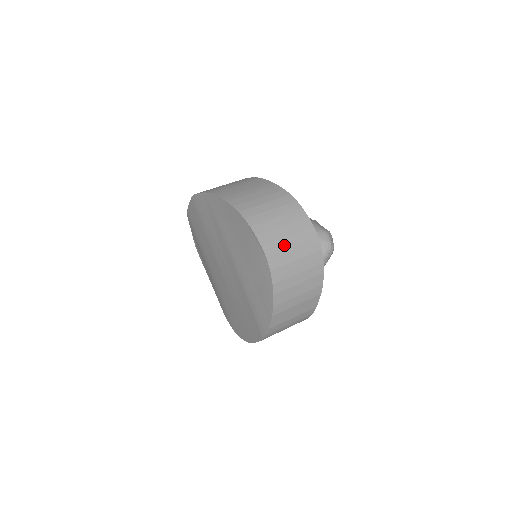
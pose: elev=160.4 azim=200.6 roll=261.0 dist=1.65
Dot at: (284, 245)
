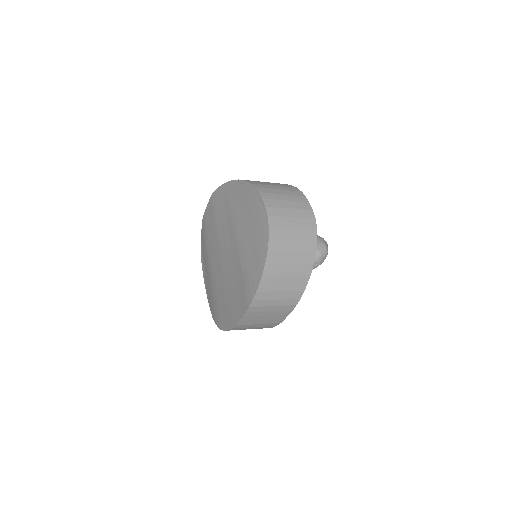
Dot at: (285, 213)
